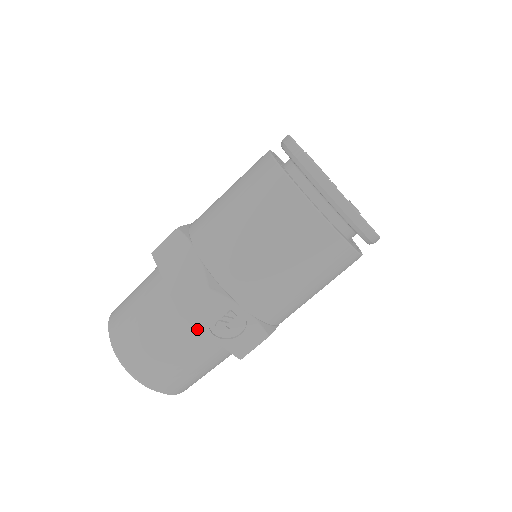
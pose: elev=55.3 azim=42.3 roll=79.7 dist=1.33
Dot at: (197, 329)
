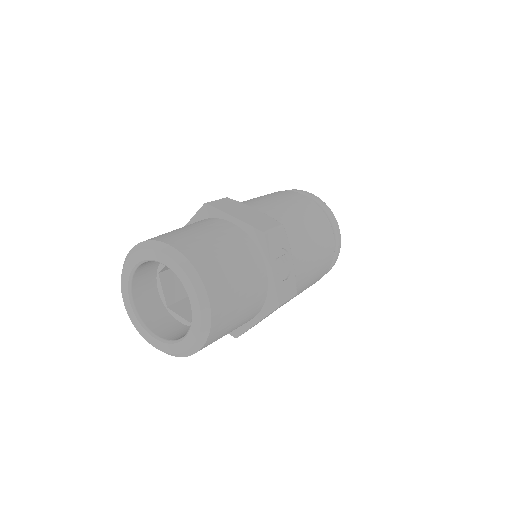
Dot at: (260, 260)
